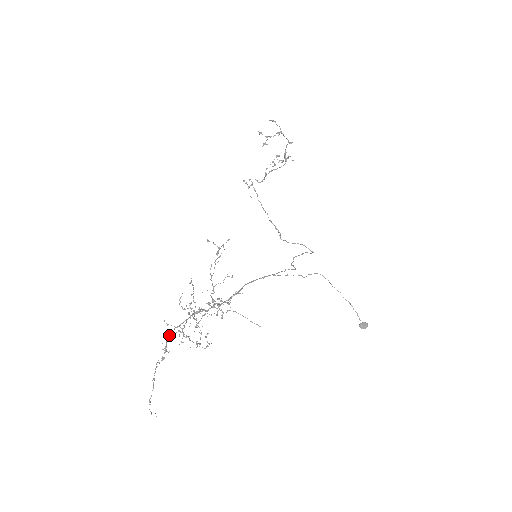
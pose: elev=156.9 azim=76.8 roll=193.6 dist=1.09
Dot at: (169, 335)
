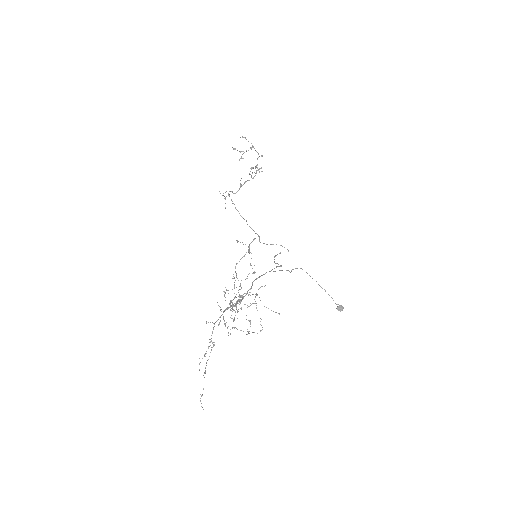
Dot at: (212, 331)
